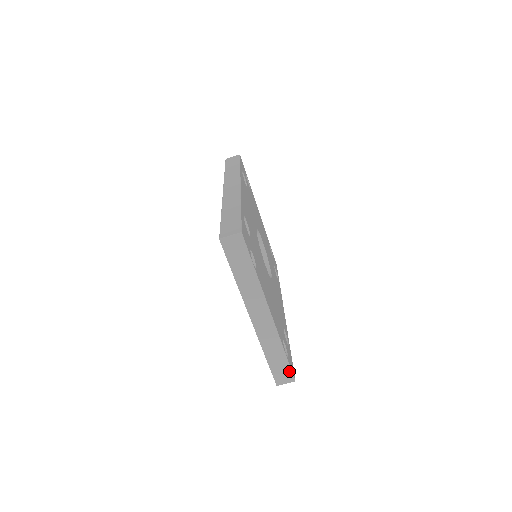
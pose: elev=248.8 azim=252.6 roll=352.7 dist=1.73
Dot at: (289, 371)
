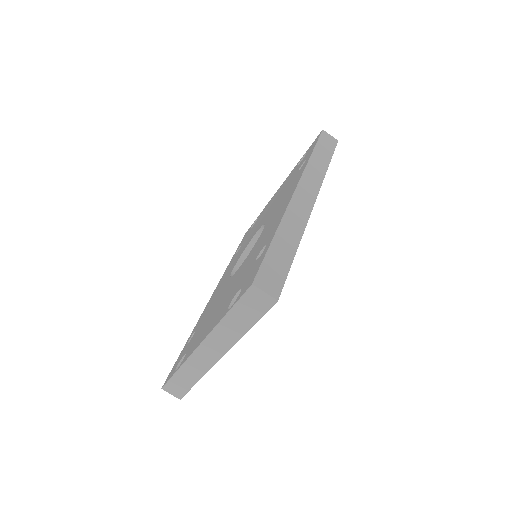
Dot at: (184, 392)
